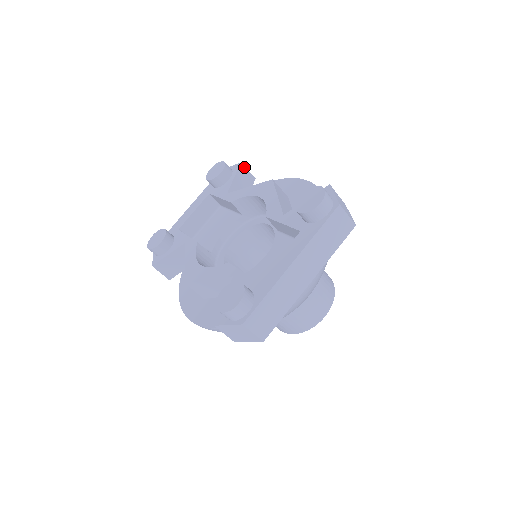
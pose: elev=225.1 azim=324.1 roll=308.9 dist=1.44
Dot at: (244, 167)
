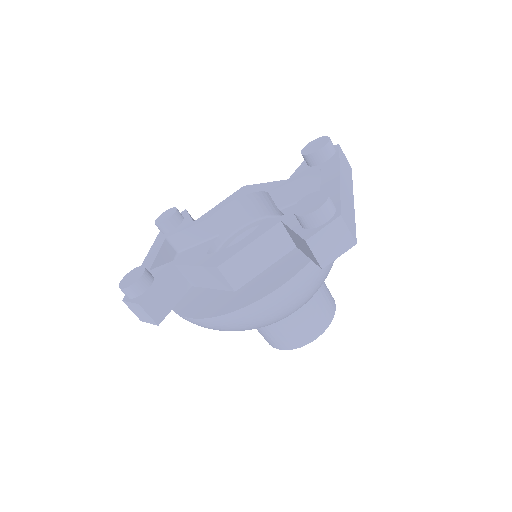
Dot at: occluded
